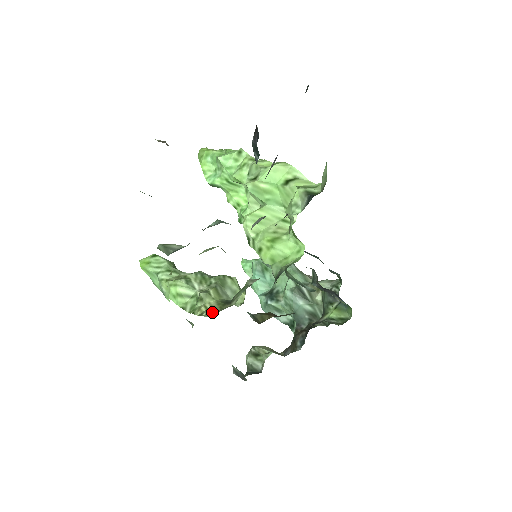
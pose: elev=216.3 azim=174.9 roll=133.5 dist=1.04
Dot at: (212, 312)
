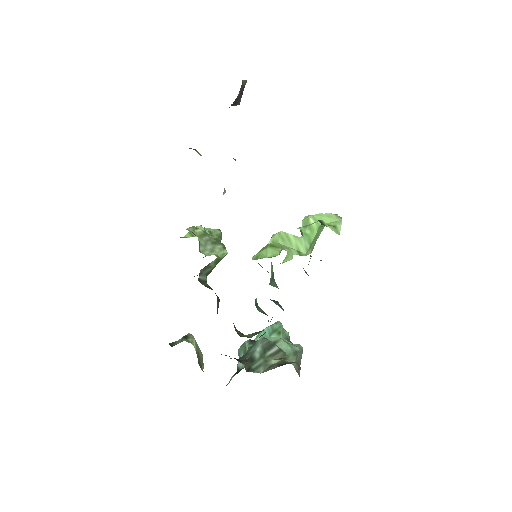
Dot at: occluded
